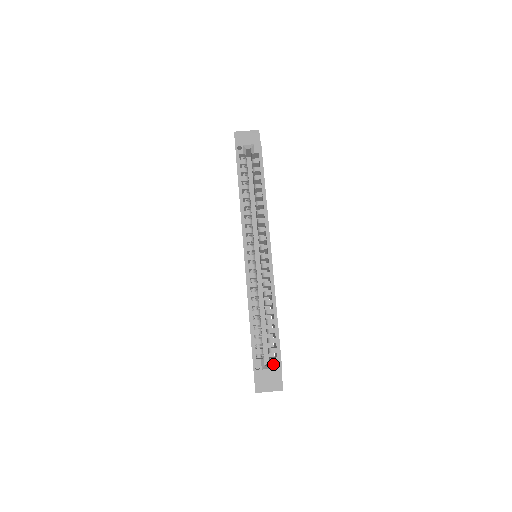
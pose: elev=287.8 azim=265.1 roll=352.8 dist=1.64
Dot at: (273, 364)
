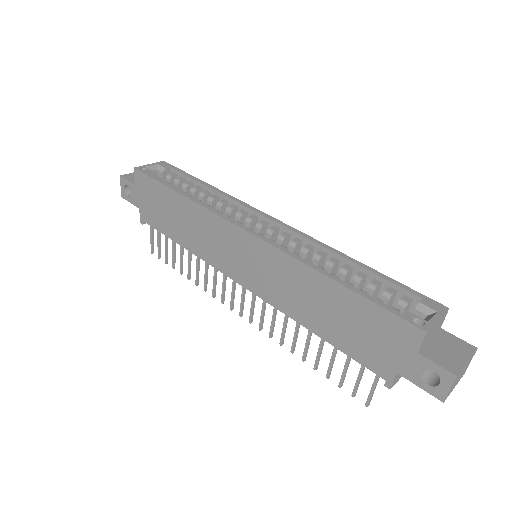
Dot at: (429, 308)
